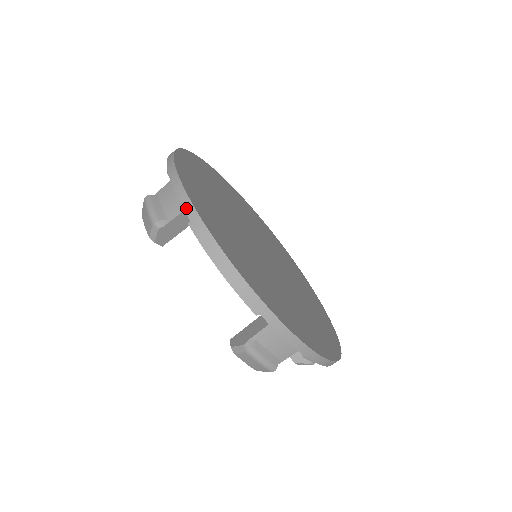
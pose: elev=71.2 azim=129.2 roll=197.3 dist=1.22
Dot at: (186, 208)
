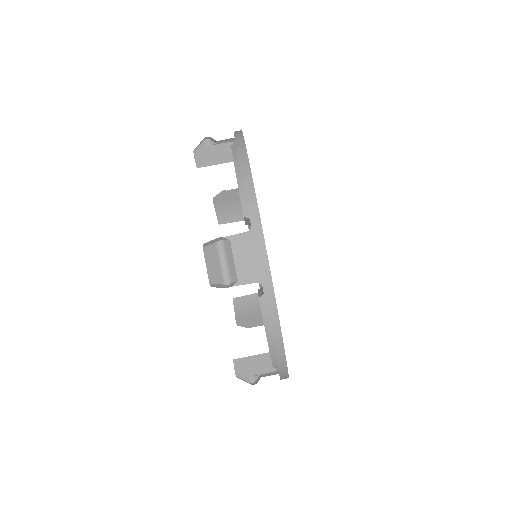
Dot at: (266, 289)
